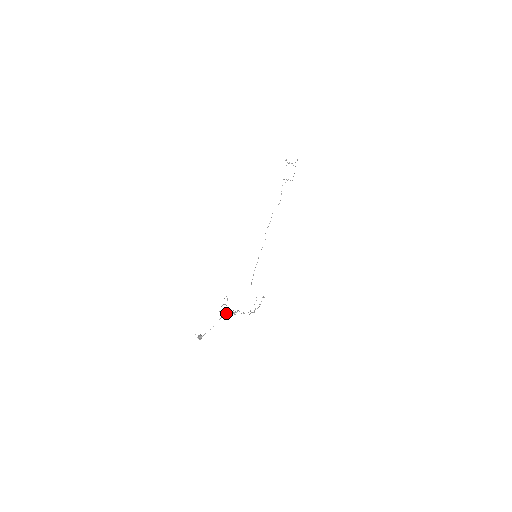
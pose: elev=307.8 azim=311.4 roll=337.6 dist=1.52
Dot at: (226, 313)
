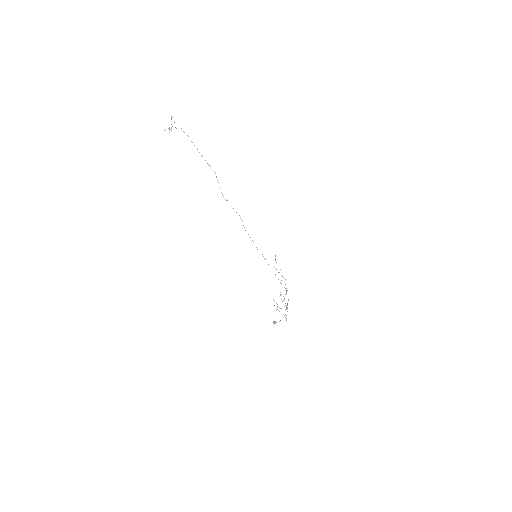
Dot at: occluded
